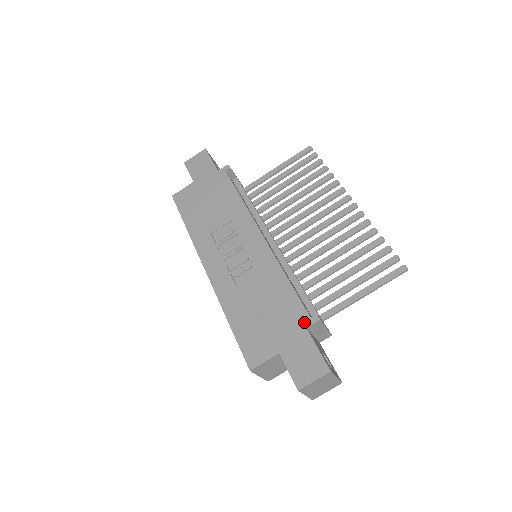
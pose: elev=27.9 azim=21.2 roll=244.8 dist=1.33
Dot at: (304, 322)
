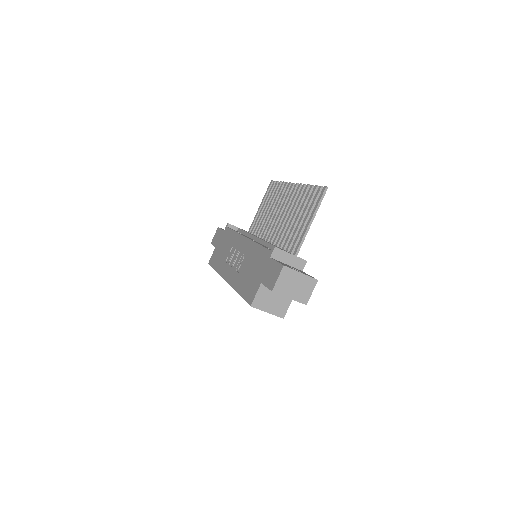
Dot at: (268, 256)
